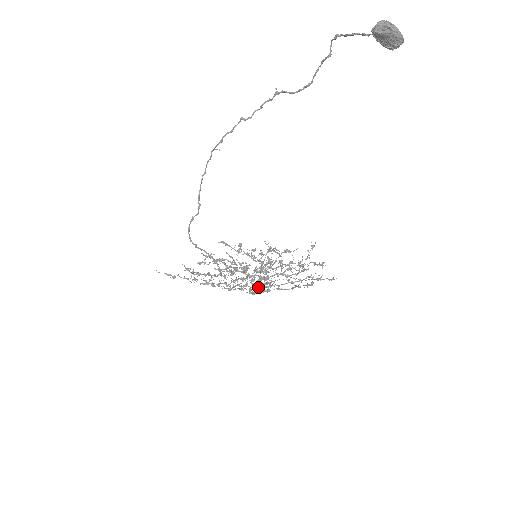
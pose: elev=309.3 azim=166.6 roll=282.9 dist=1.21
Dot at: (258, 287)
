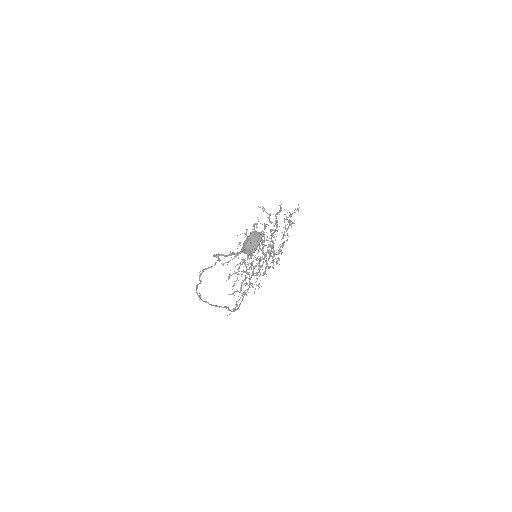
Dot at: (273, 255)
